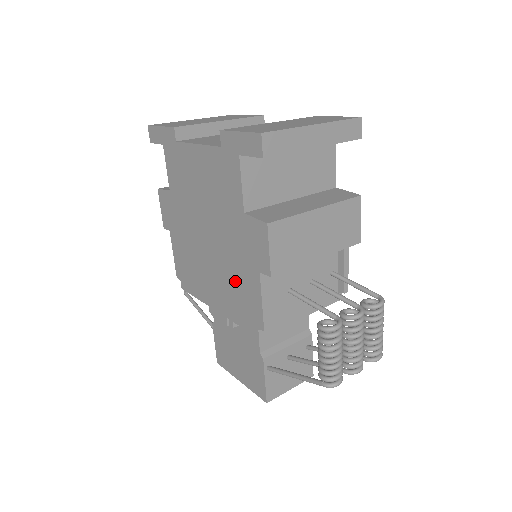
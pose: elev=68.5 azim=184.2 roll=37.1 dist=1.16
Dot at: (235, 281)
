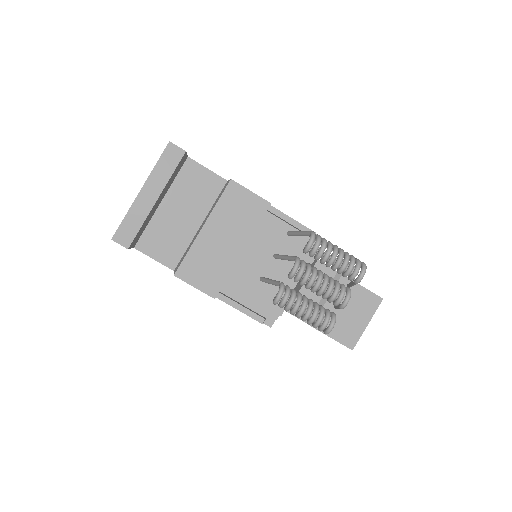
Dot at: occluded
